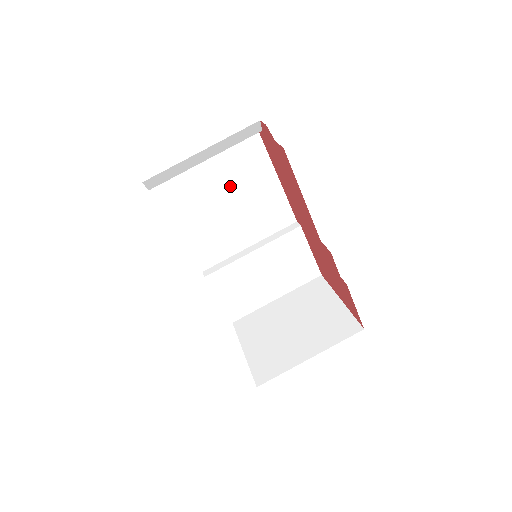
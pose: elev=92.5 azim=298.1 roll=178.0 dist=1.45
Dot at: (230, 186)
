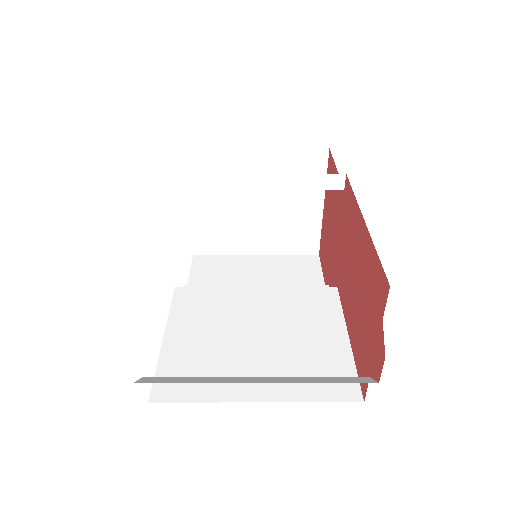
Dot at: occluded
